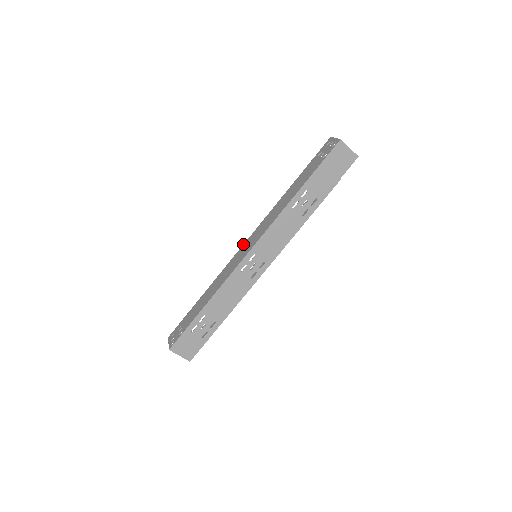
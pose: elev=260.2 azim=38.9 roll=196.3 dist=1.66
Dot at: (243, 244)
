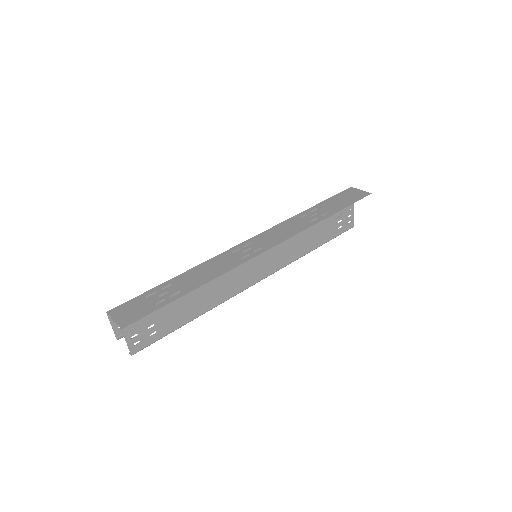
Dot at: occluded
